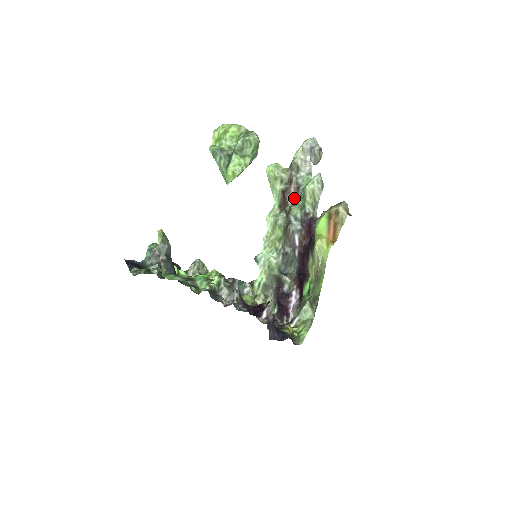
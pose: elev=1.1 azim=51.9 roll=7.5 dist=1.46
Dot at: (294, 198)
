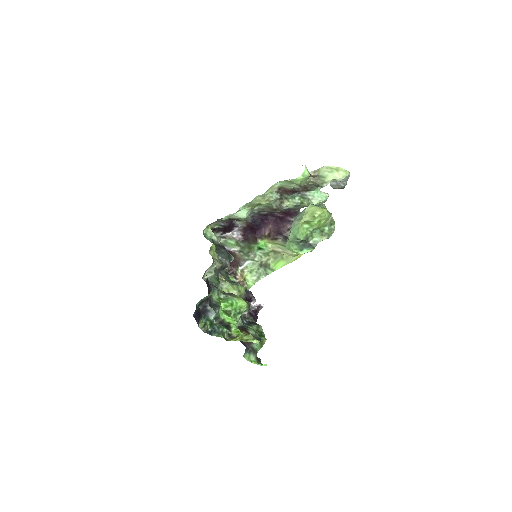
Dot at: (296, 193)
